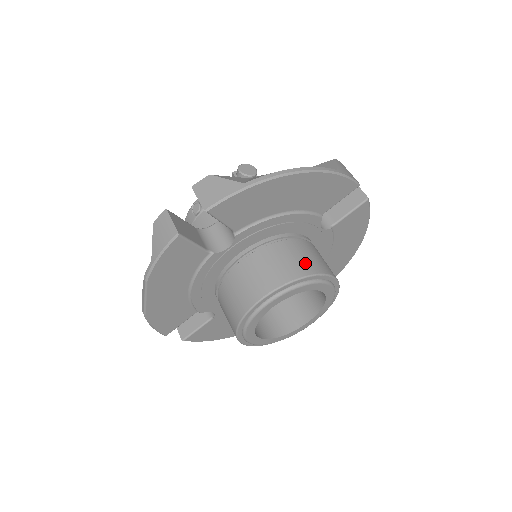
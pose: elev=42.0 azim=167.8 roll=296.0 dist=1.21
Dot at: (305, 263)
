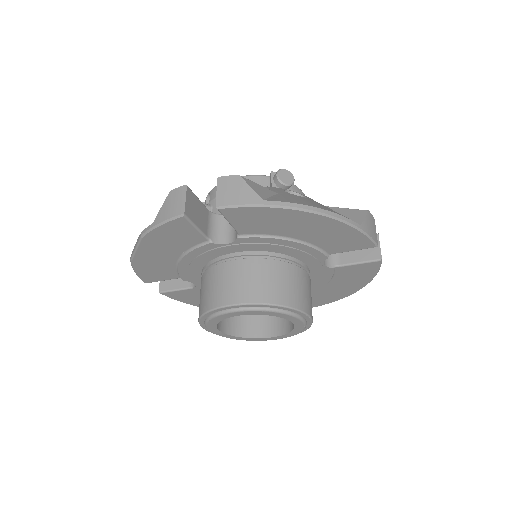
Dot at: (288, 292)
